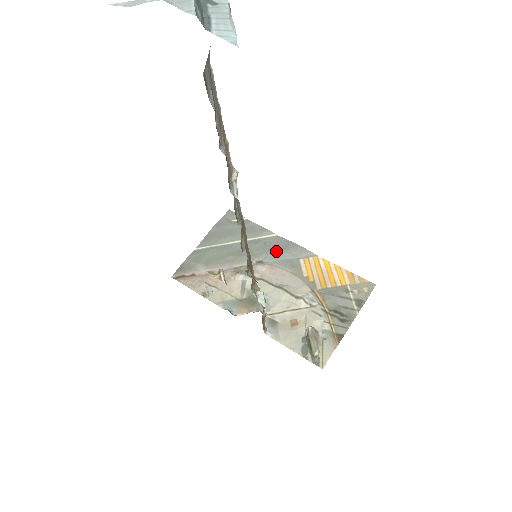
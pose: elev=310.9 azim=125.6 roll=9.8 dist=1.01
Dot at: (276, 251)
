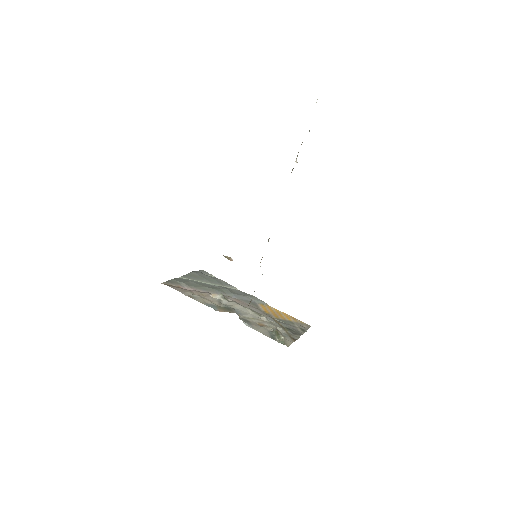
Dot at: (240, 295)
